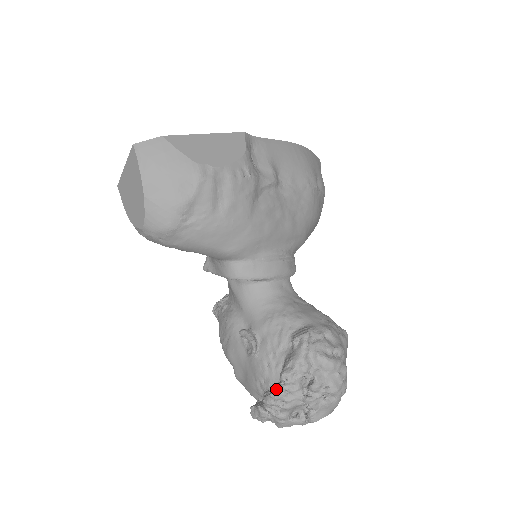
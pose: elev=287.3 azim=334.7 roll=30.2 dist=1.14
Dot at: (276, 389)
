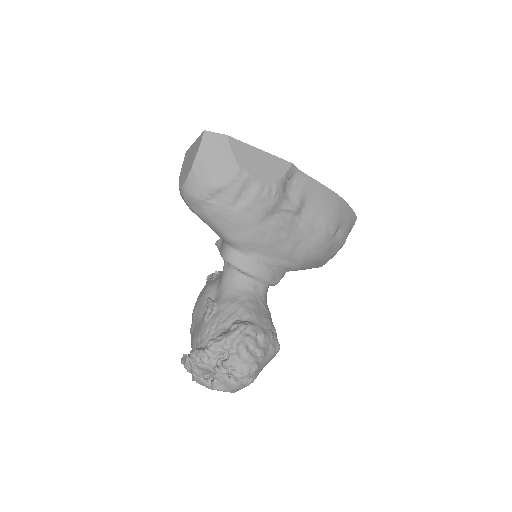
Dot at: (201, 349)
